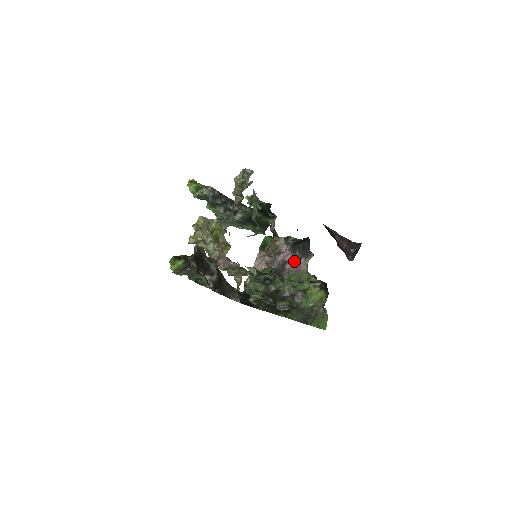
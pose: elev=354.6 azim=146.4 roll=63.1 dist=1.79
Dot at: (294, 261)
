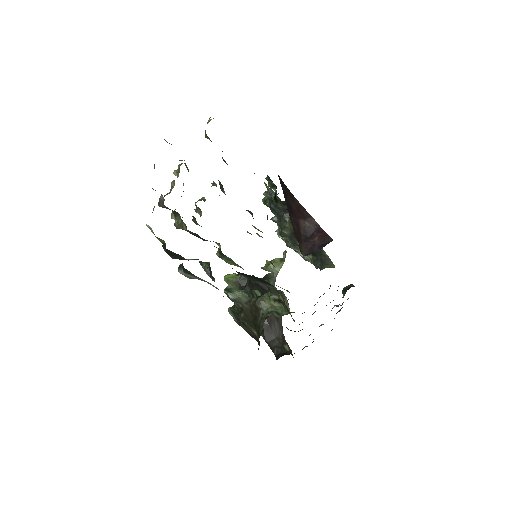
Dot at: occluded
